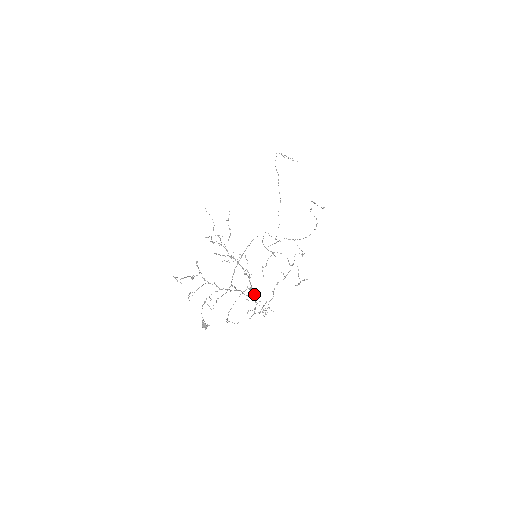
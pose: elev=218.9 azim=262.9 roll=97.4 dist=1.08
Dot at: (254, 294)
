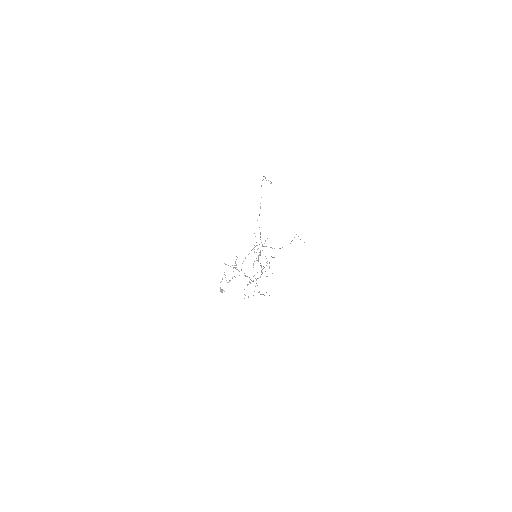
Dot at: occluded
